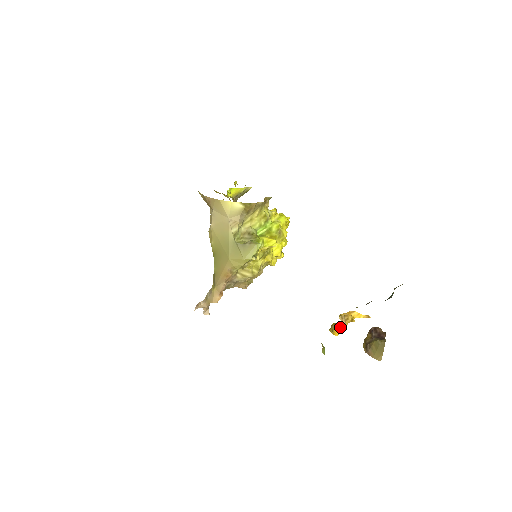
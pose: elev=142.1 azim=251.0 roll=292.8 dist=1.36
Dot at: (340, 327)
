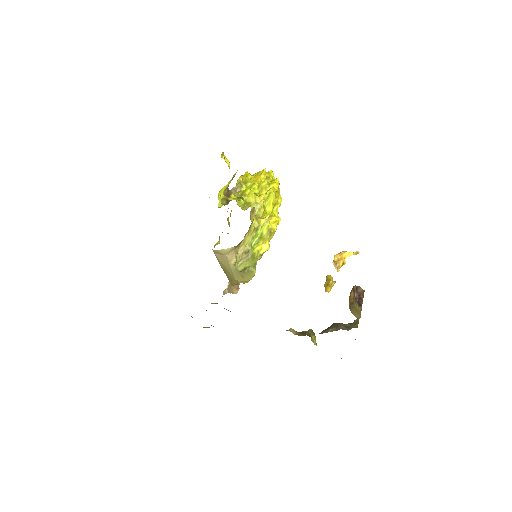
Dot at: (332, 284)
